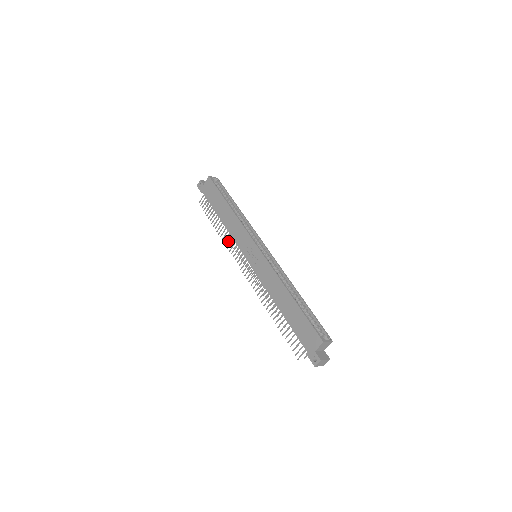
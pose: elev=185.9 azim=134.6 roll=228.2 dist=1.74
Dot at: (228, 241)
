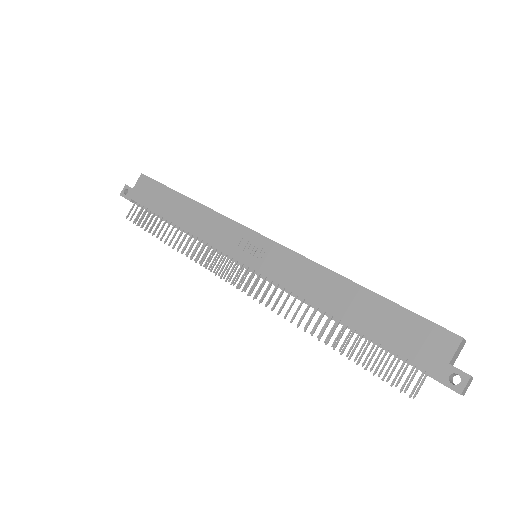
Dot at: (195, 250)
